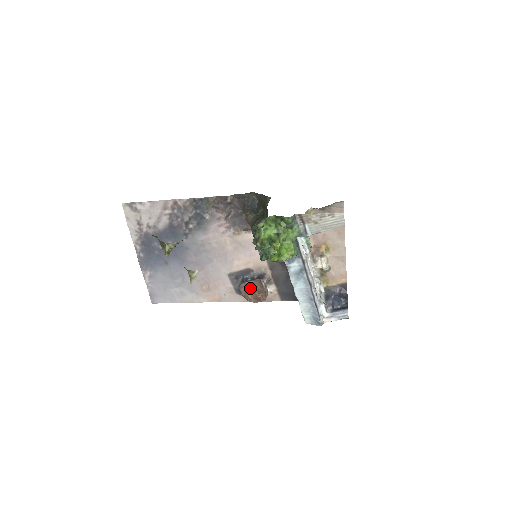
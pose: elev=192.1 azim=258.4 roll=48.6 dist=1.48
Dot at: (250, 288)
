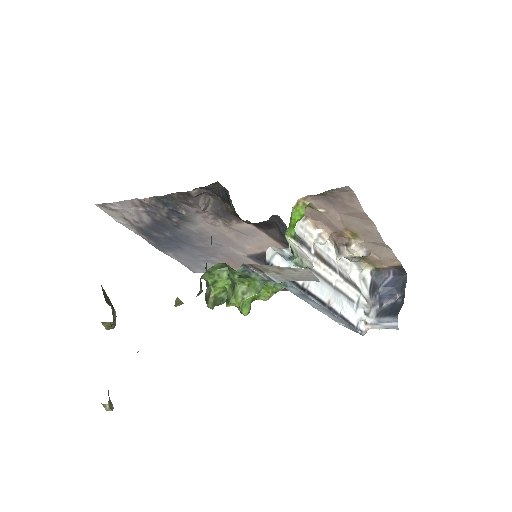
Dot at: occluded
